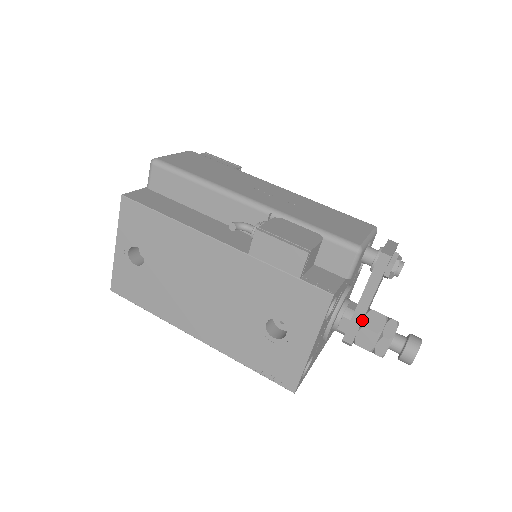
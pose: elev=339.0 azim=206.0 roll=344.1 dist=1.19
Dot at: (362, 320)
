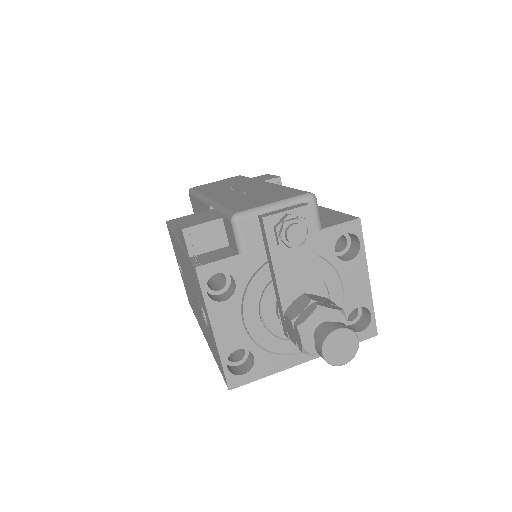
Dot at: (281, 305)
